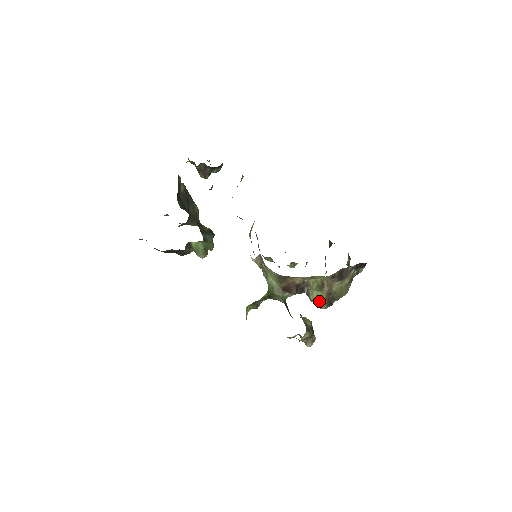
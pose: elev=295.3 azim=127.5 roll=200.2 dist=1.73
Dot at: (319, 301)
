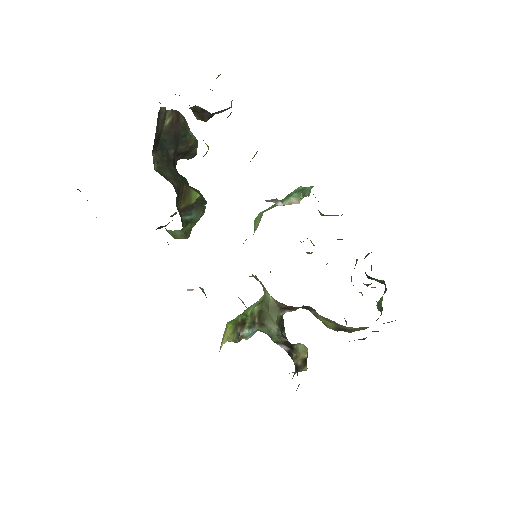
Dot at: (326, 323)
